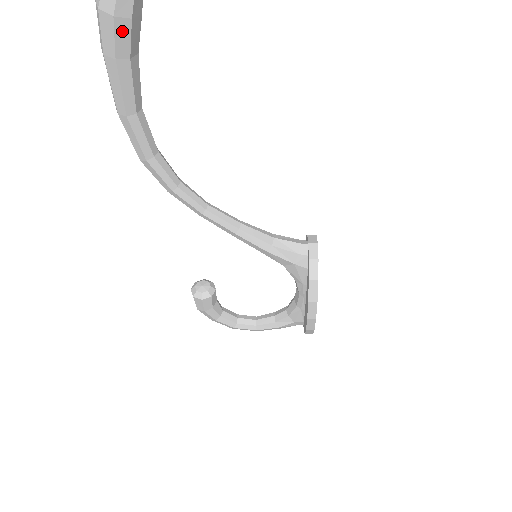
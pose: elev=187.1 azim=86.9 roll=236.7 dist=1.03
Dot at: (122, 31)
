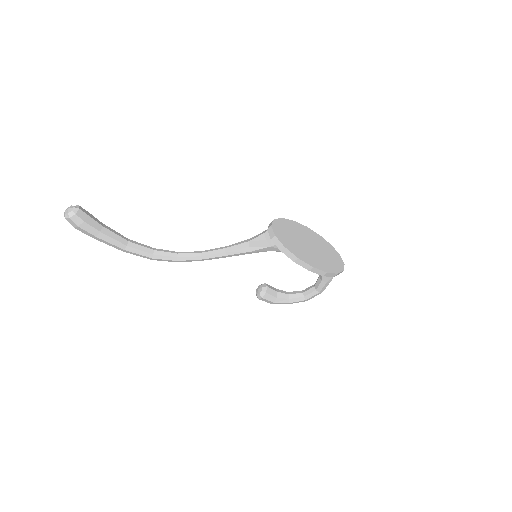
Dot at: (86, 227)
